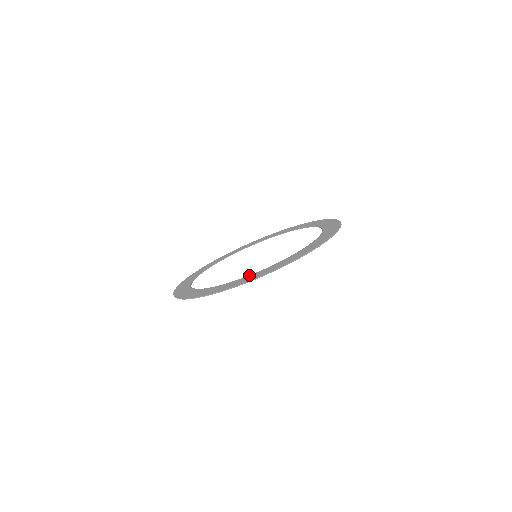
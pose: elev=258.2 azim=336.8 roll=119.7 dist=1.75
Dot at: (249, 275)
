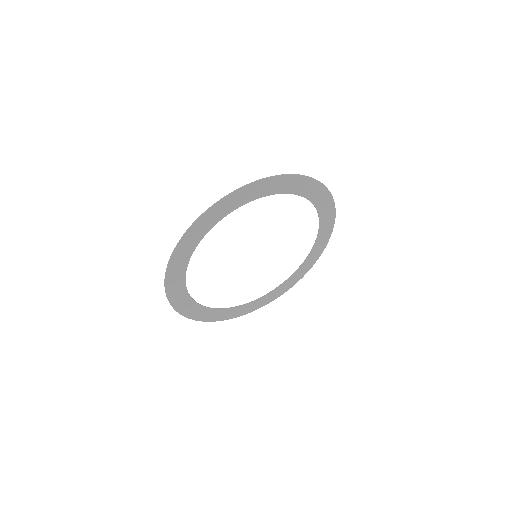
Dot at: (228, 212)
